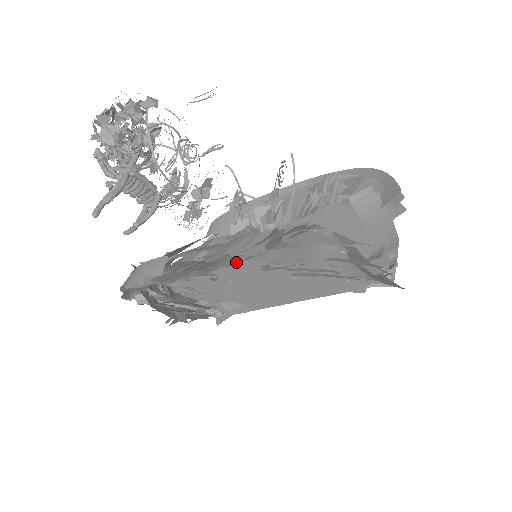
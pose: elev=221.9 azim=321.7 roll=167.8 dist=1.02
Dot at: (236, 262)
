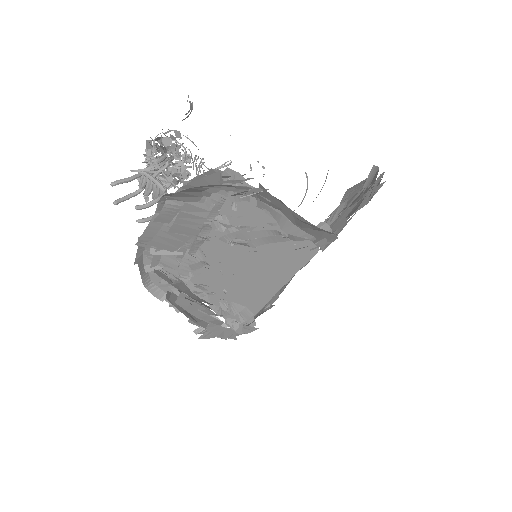
Dot at: (166, 206)
